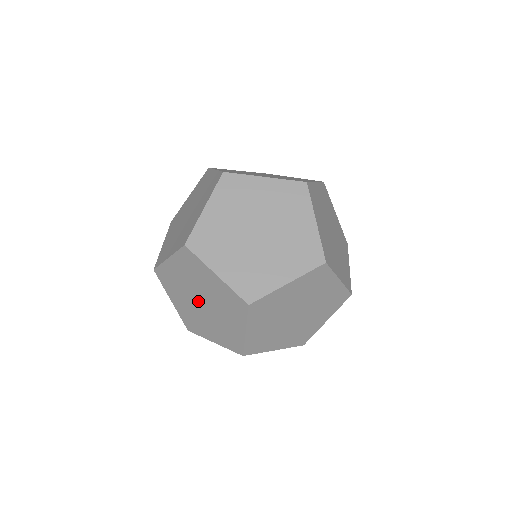
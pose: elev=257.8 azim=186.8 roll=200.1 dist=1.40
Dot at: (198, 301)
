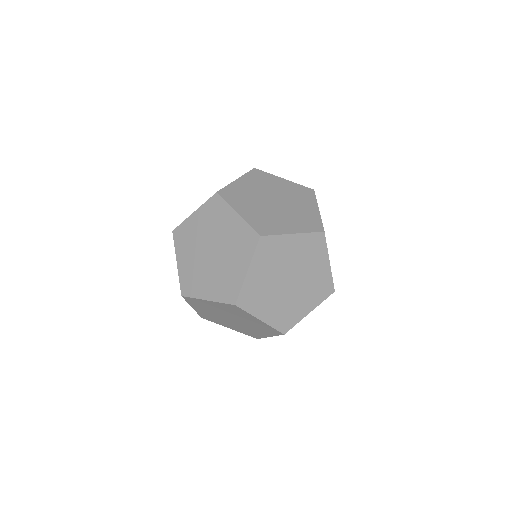
Dot at: (228, 318)
